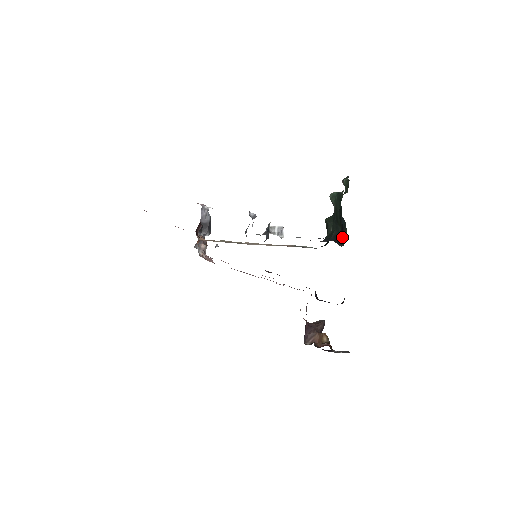
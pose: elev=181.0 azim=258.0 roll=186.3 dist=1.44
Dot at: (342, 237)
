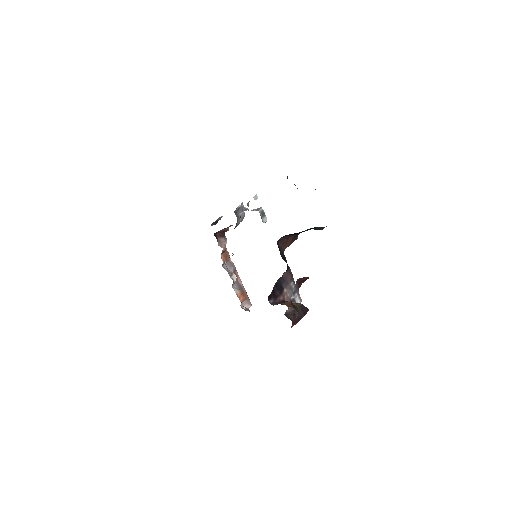
Dot at: occluded
